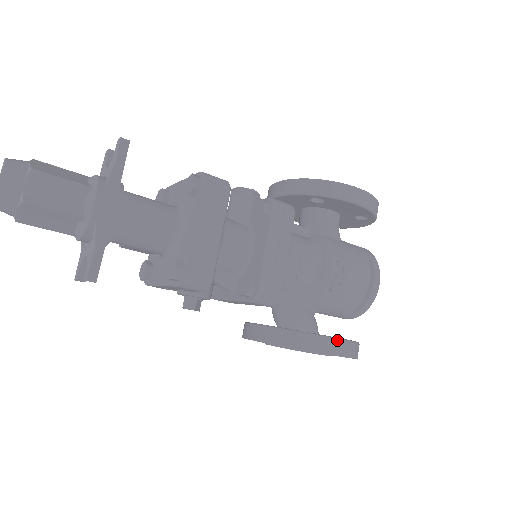
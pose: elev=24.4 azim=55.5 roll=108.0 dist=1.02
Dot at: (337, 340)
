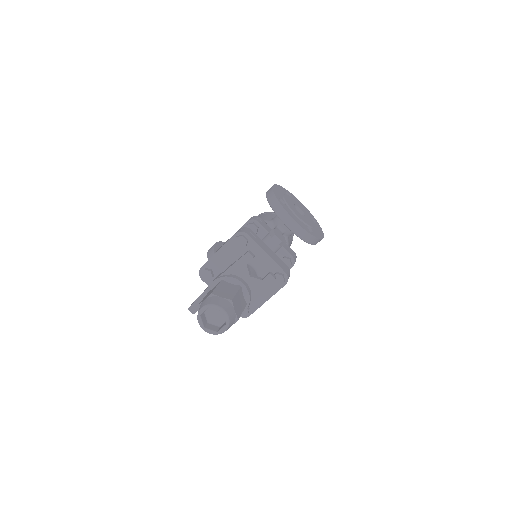
Dot at: occluded
